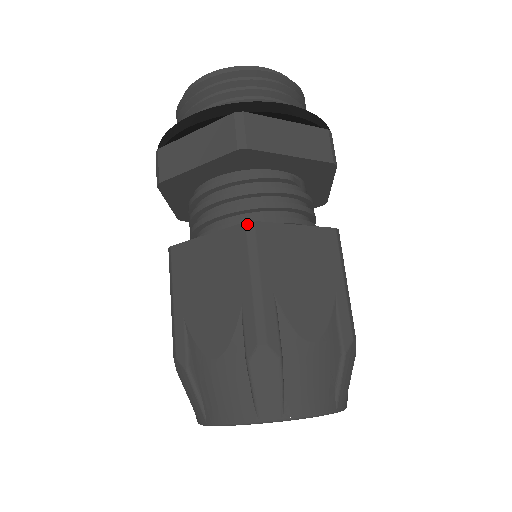
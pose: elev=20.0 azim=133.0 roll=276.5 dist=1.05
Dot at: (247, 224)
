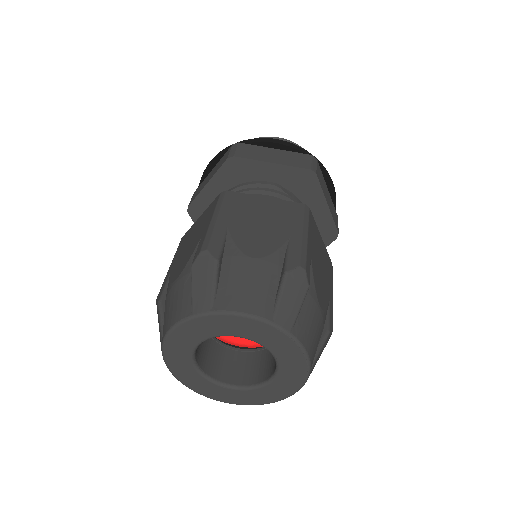
Dot at: (221, 193)
